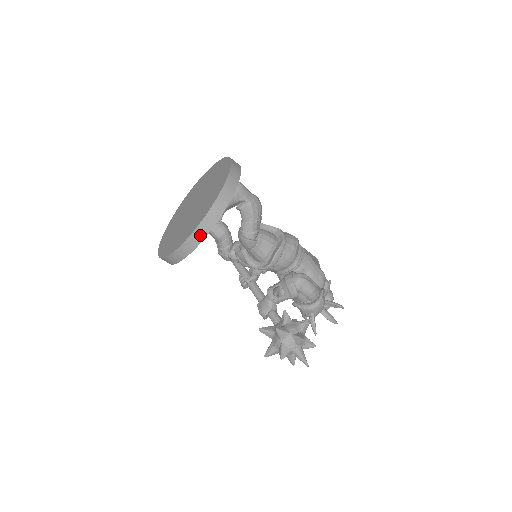
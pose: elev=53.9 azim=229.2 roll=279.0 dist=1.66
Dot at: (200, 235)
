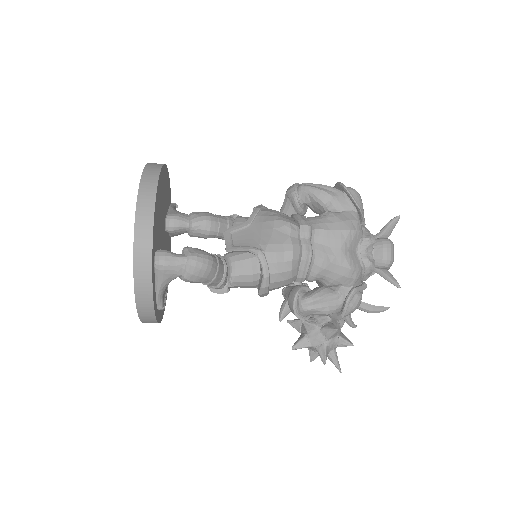
Dot at: occluded
